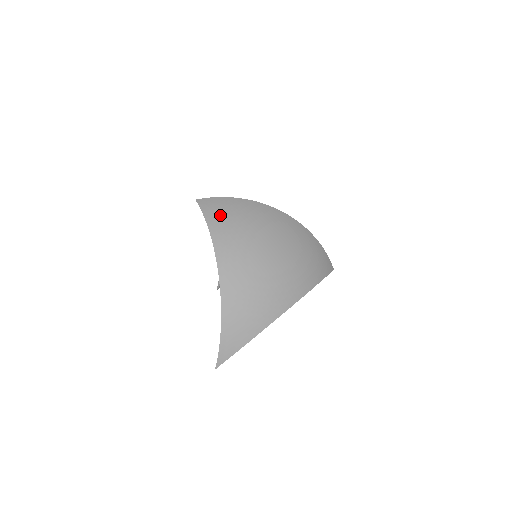
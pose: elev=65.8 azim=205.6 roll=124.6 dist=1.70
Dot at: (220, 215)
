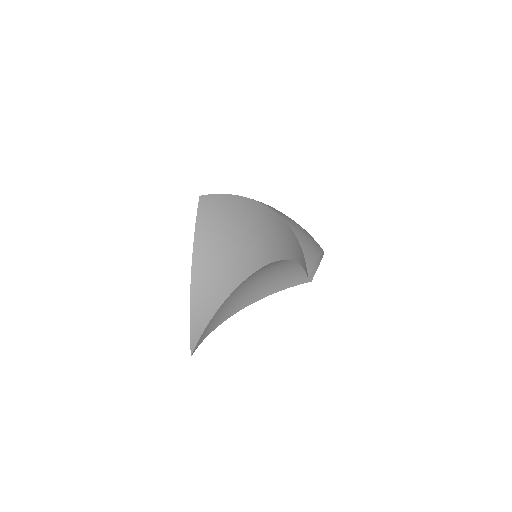
Dot at: occluded
